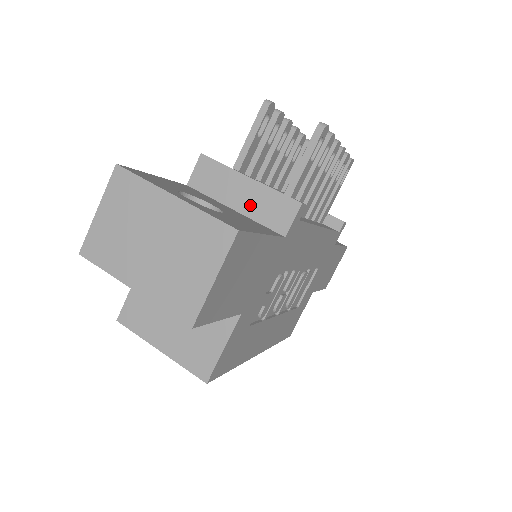
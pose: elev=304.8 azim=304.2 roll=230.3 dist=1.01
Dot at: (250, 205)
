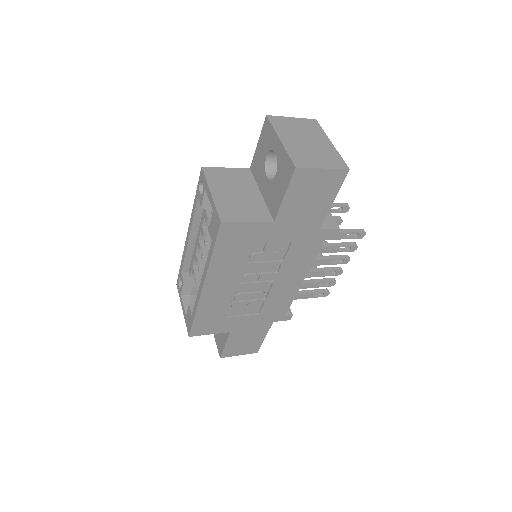
Dot at: occluded
